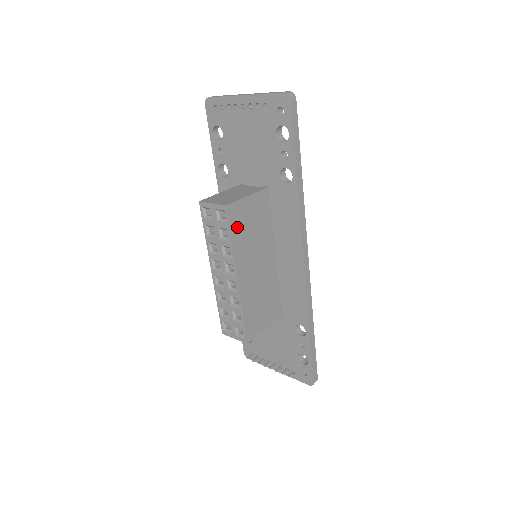
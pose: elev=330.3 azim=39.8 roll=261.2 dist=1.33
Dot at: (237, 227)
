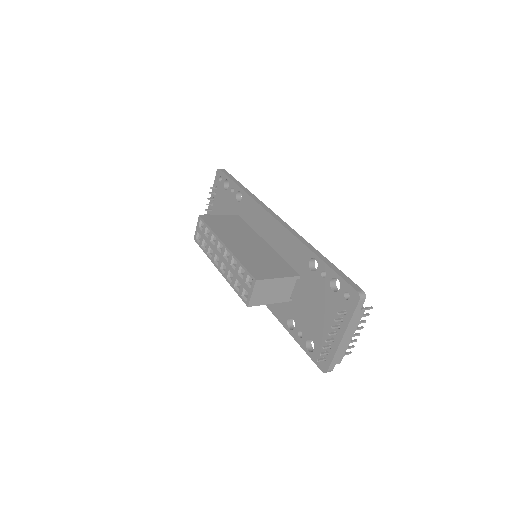
Dot at: (214, 224)
